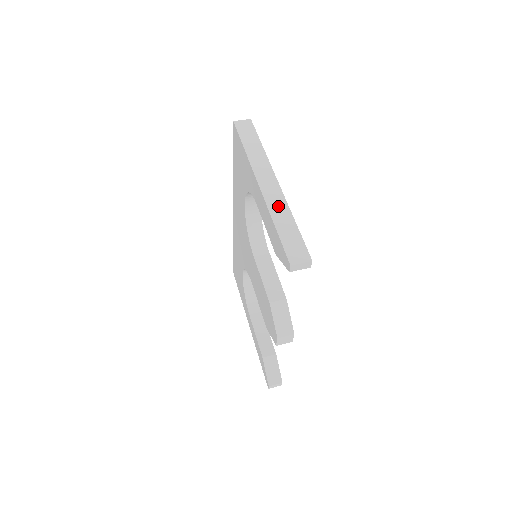
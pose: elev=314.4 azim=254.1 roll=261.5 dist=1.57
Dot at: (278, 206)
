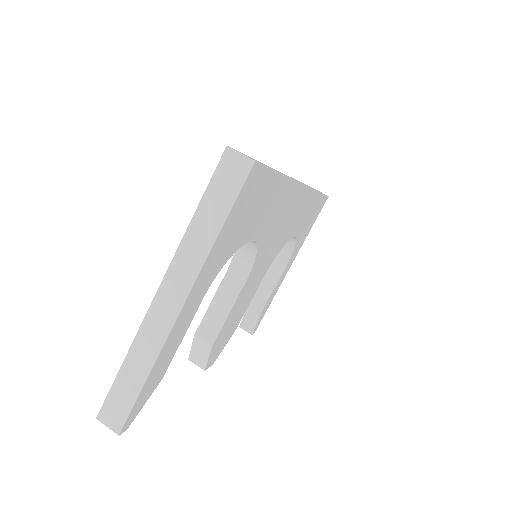
Dot at: (148, 343)
